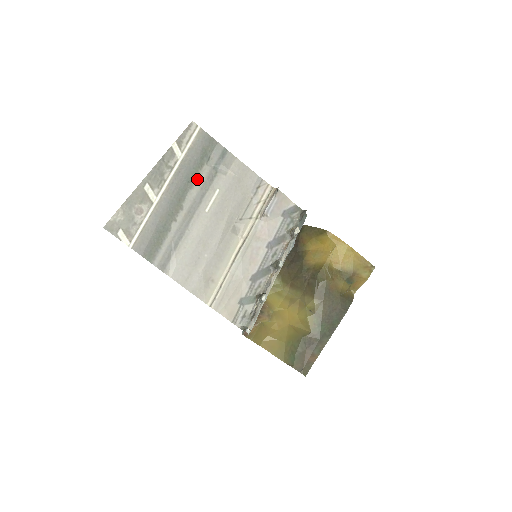
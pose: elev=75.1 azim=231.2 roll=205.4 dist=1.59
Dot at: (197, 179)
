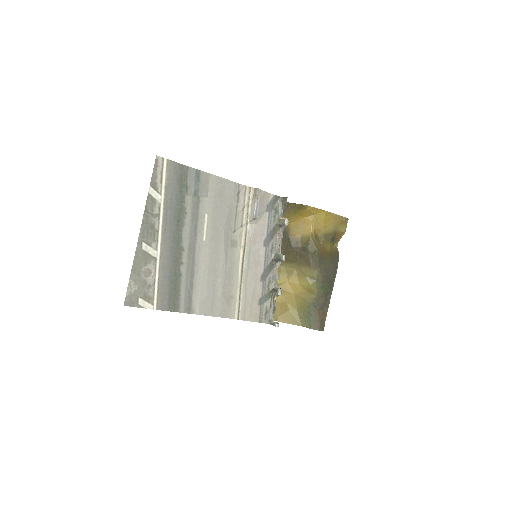
Dot at: (185, 214)
